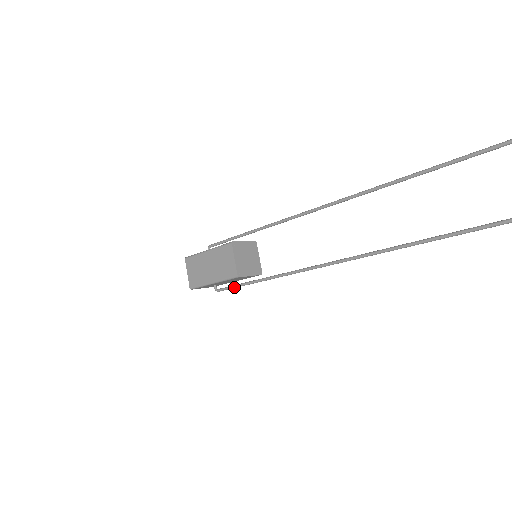
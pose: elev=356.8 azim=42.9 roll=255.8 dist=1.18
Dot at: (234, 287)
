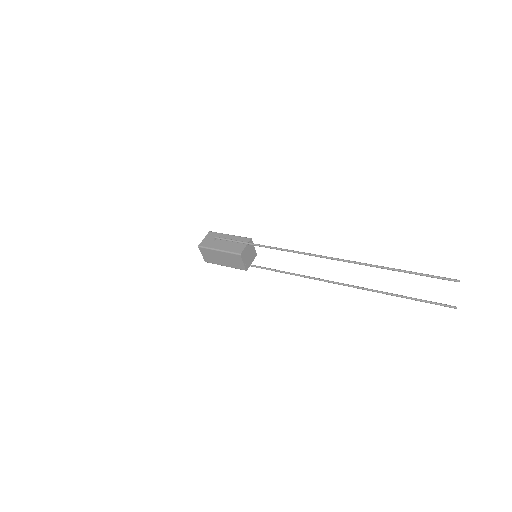
Dot at: occluded
